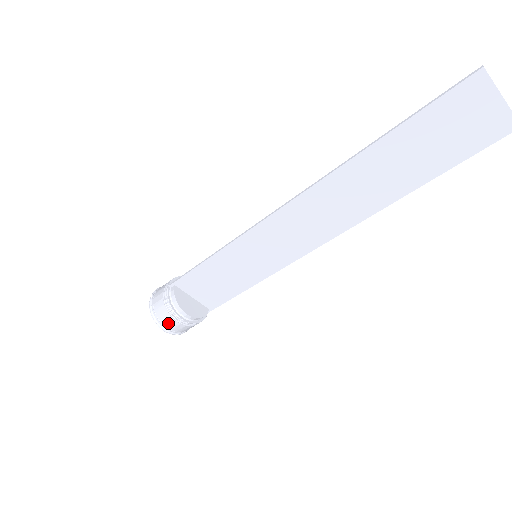
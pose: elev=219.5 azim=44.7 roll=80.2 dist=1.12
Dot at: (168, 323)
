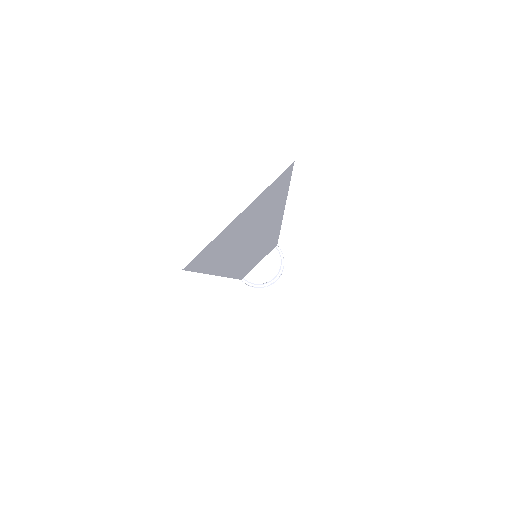
Dot at: occluded
